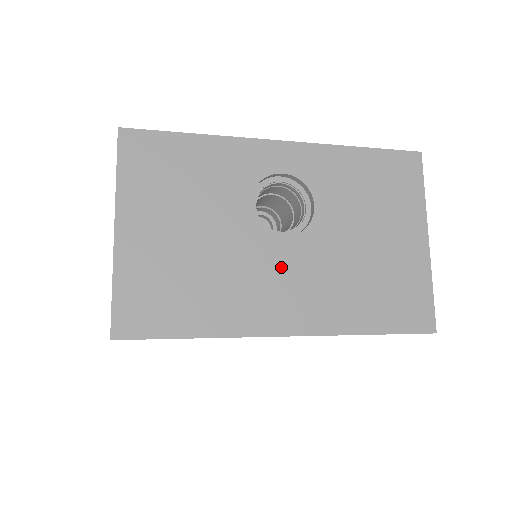
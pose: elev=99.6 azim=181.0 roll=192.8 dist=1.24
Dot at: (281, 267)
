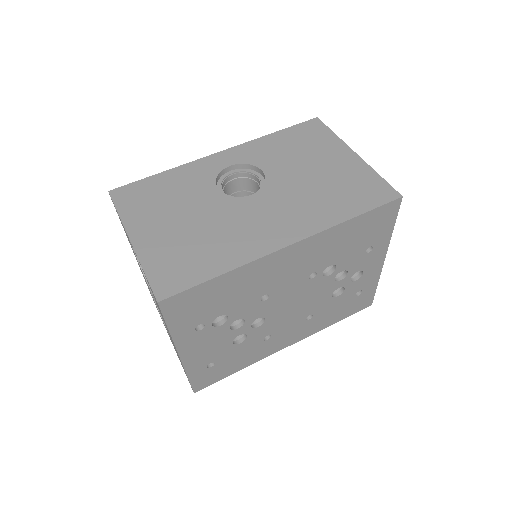
Dot at: (260, 211)
